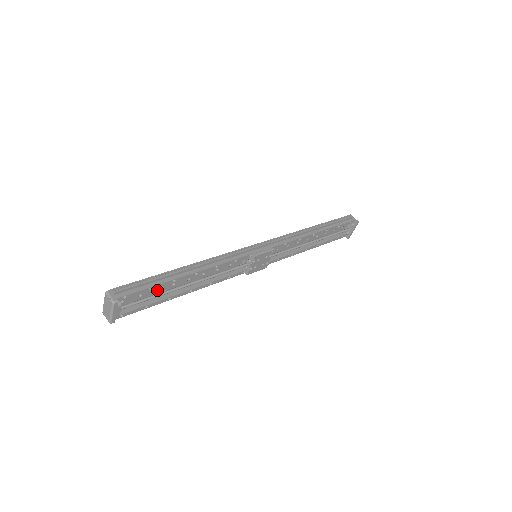
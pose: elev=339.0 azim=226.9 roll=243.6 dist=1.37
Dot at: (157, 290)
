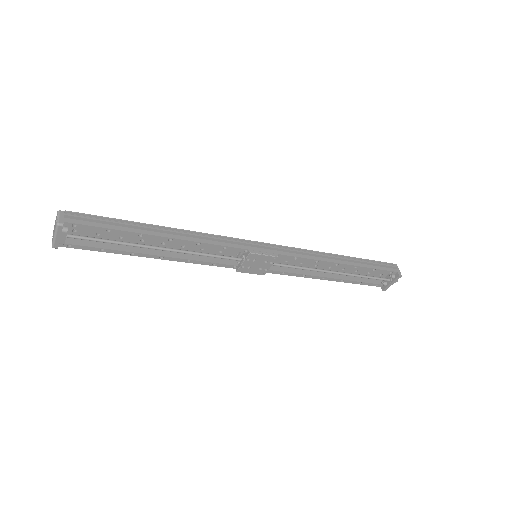
Dot at: (121, 238)
